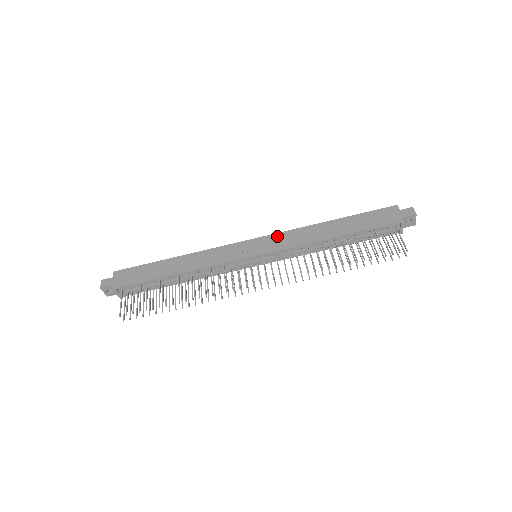
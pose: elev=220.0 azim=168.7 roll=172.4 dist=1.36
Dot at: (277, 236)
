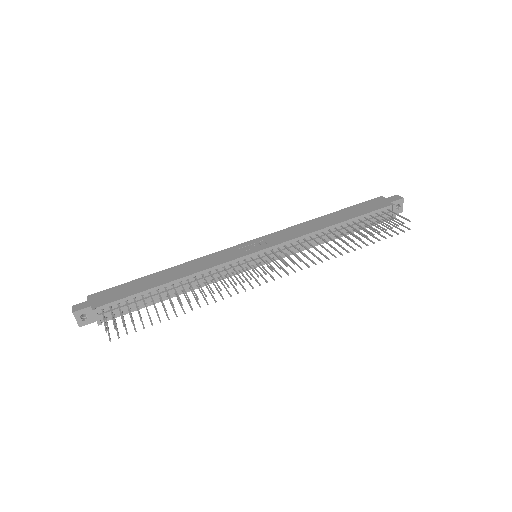
Dot at: (274, 234)
